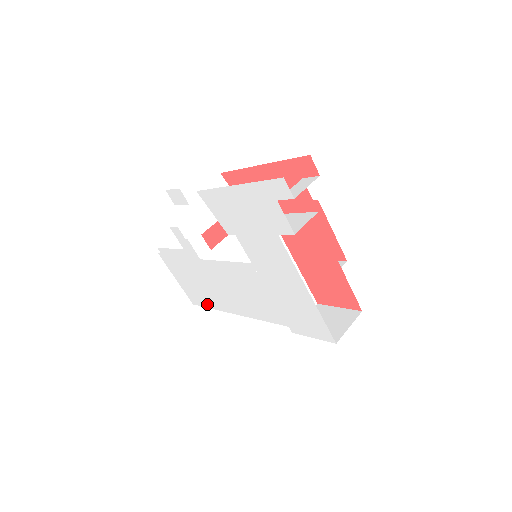
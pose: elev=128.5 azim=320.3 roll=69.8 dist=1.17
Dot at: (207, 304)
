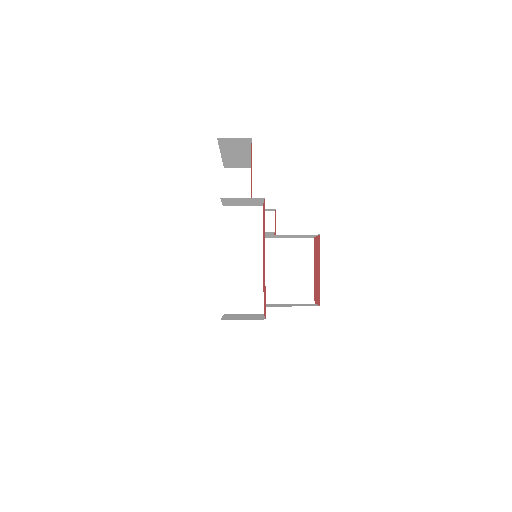
Dot at: occluded
